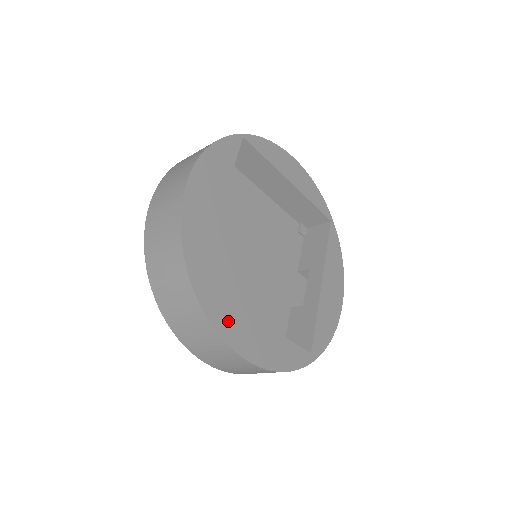
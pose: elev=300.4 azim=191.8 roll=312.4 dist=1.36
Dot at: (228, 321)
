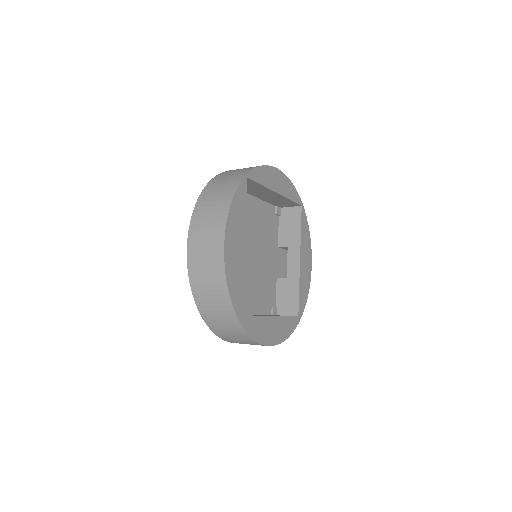
Dot at: (258, 328)
